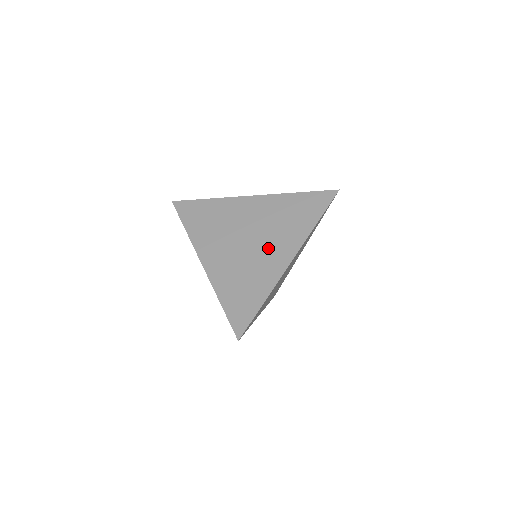
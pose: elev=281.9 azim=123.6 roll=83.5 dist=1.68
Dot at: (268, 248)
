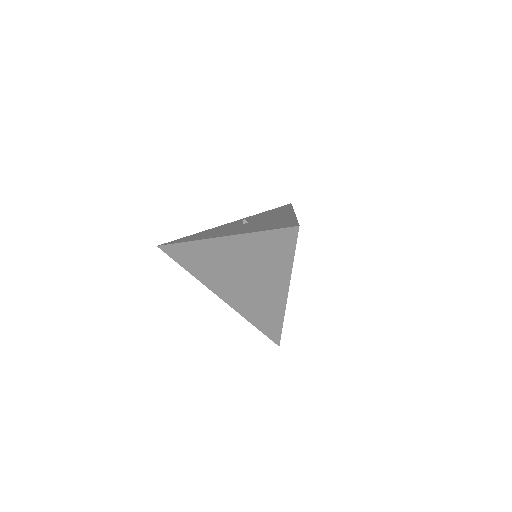
Dot at: (263, 285)
